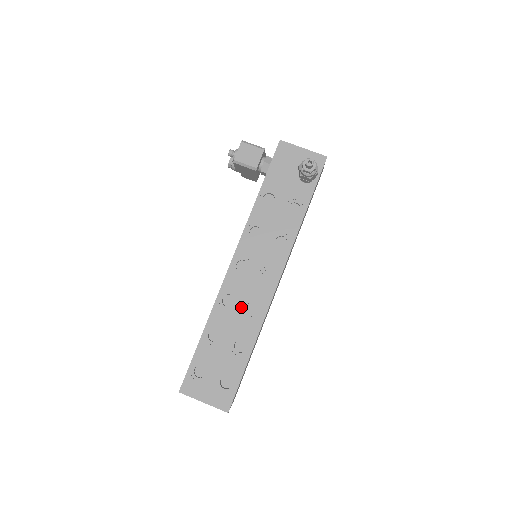
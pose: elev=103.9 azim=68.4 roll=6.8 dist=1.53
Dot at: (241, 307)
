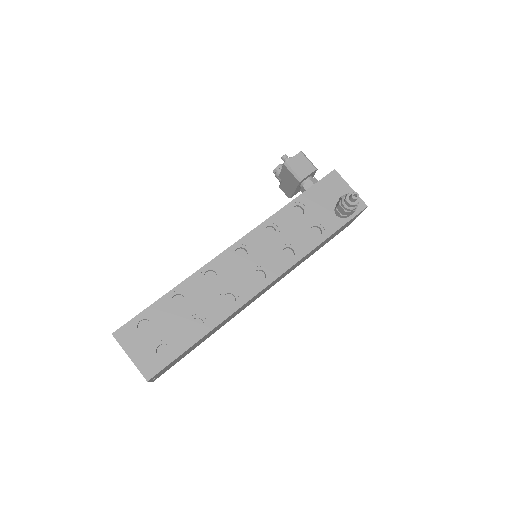
Dot at: (219, 289)
